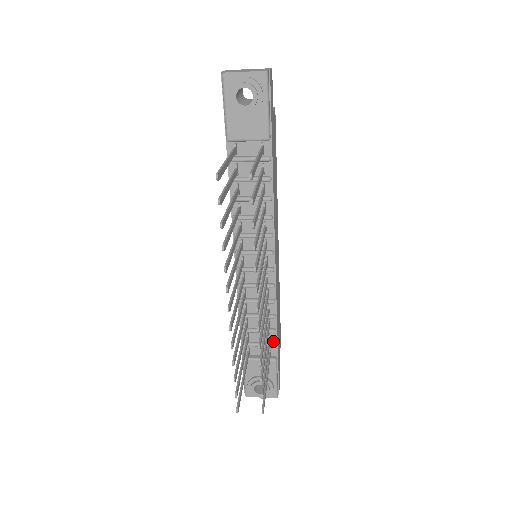
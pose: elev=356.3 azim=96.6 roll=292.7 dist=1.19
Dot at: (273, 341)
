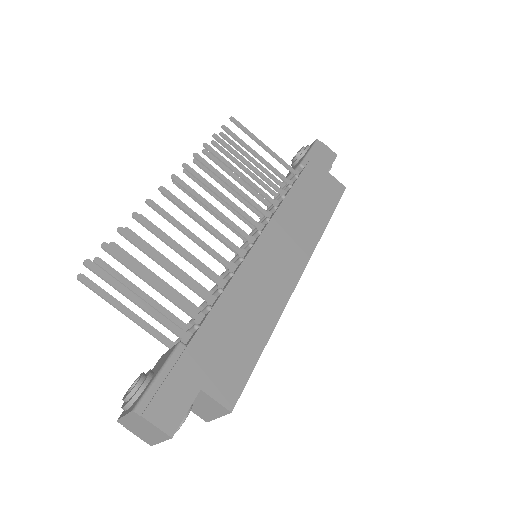
Dot at: (200, 325)
